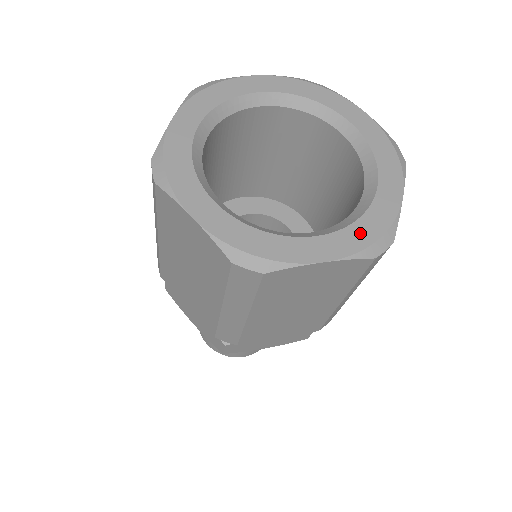
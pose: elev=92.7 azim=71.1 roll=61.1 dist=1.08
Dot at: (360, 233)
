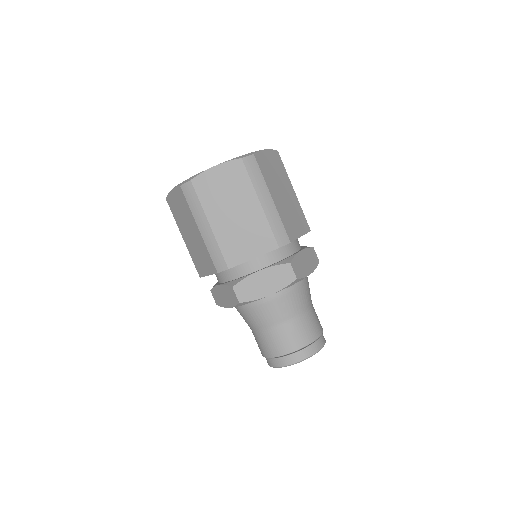
Dot at: occluded
